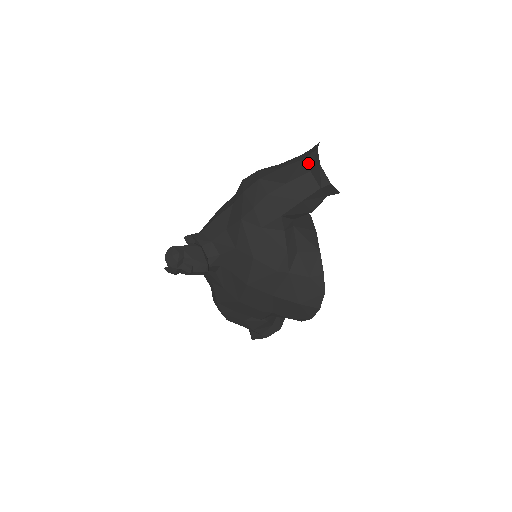
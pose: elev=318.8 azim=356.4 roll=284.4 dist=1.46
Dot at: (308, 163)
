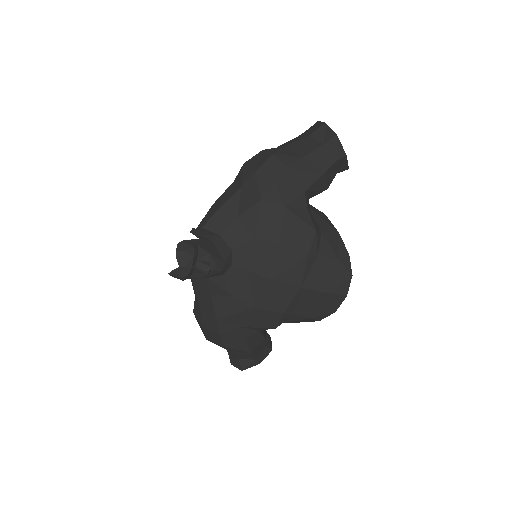
Dot at: (318, 137)
